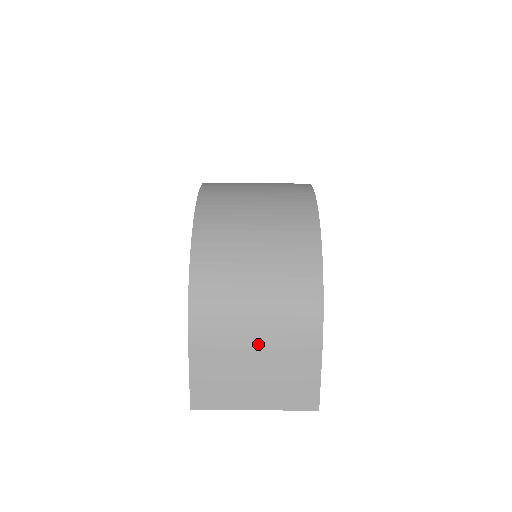
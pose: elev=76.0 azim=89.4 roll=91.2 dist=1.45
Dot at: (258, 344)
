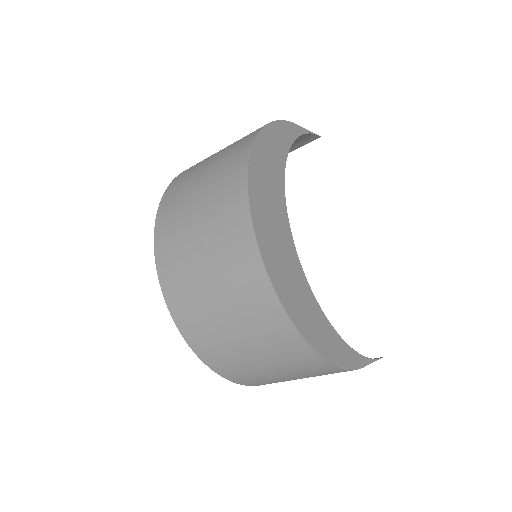
Dot at: occluded
